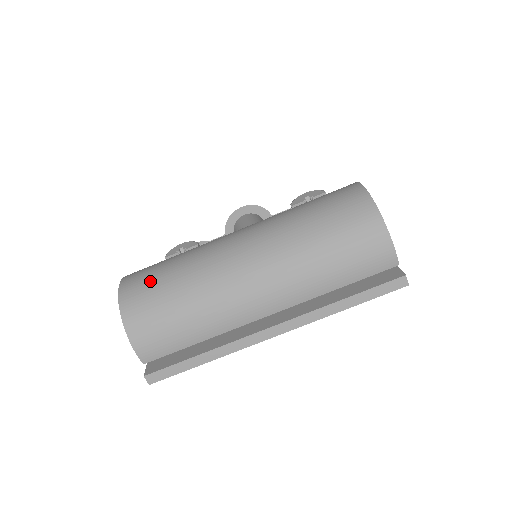
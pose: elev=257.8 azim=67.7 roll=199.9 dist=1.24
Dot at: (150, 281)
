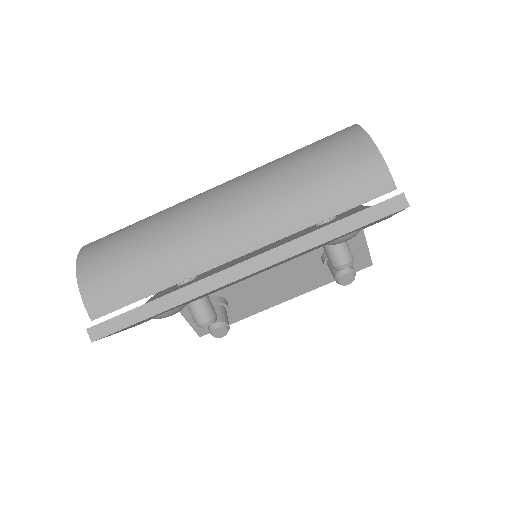
Dot at: (116, 232)
